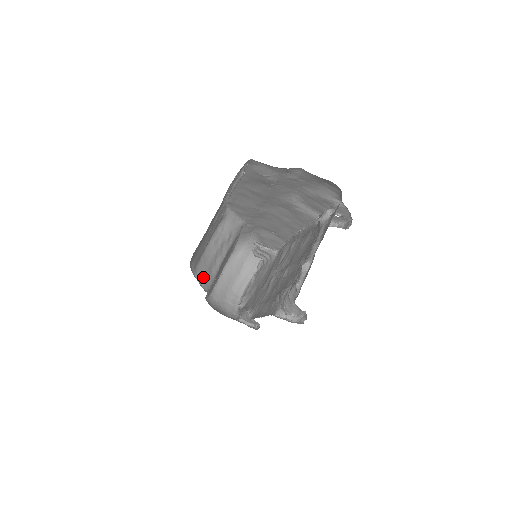
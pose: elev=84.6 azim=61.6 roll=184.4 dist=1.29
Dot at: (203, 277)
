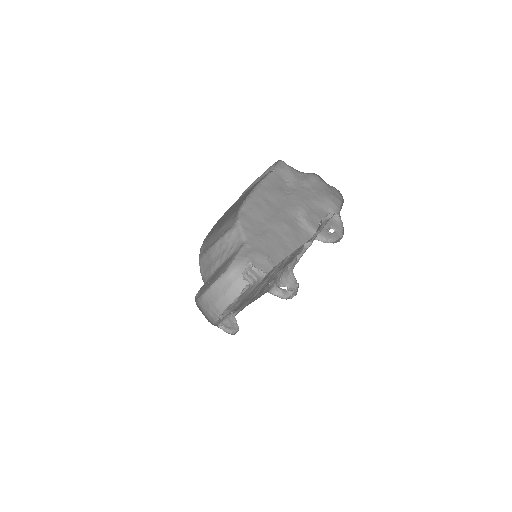
Dot at: (204, 268)
